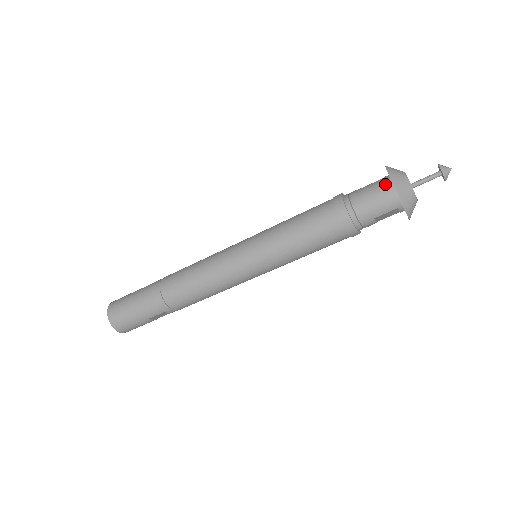
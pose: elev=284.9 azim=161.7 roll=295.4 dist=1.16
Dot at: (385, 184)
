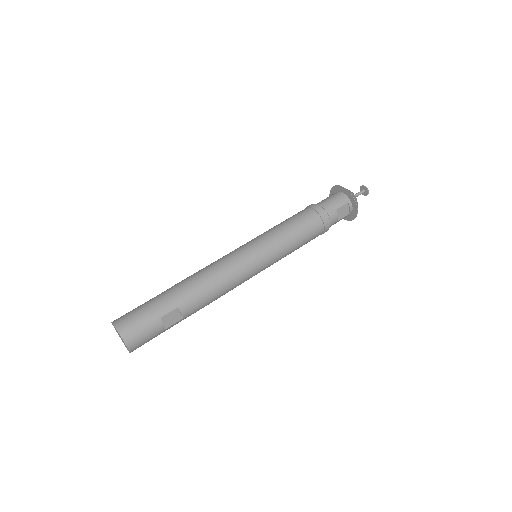
Dot at: (335, 193)
